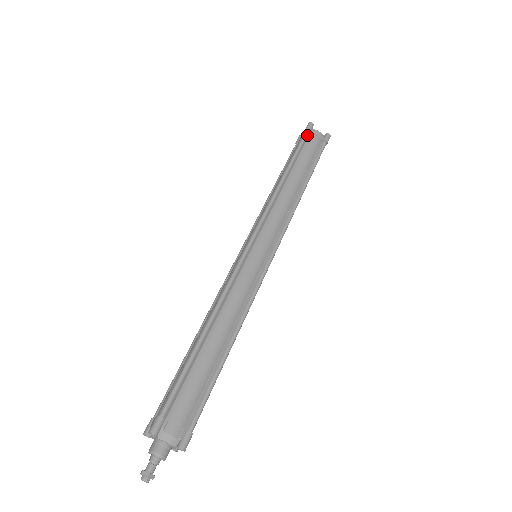
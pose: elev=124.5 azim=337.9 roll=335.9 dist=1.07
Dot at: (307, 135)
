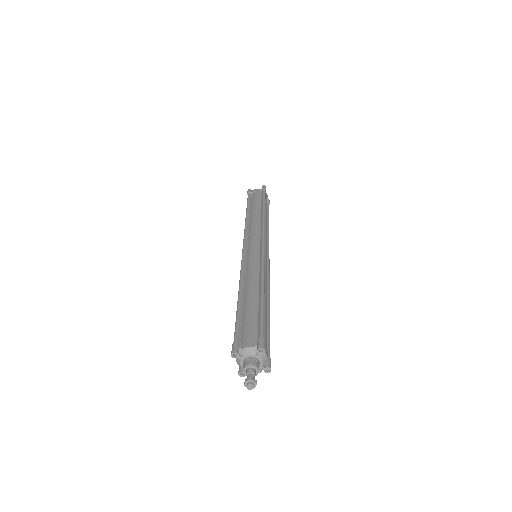
Dot at: (265, 193)
